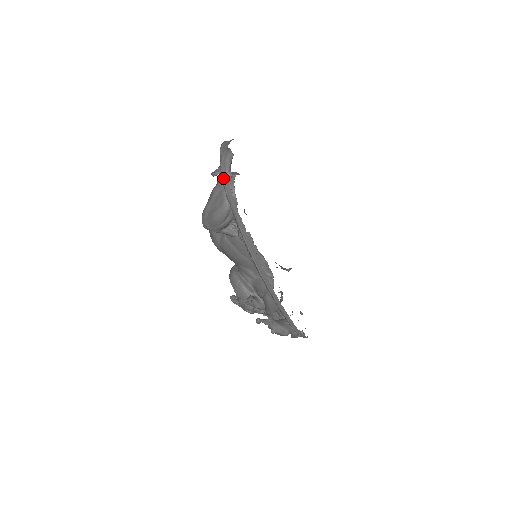
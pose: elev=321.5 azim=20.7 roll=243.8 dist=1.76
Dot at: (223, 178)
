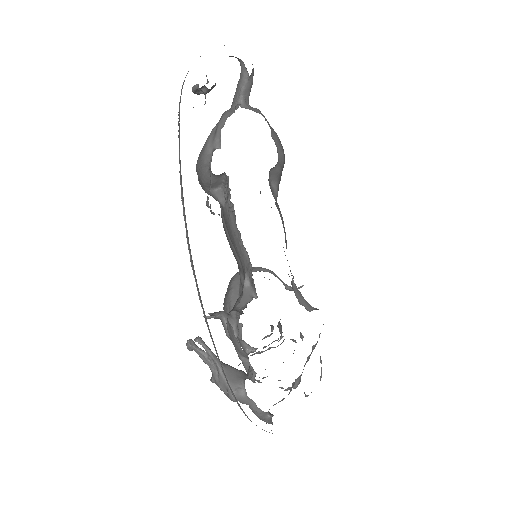
Dot at: (182, 88)
